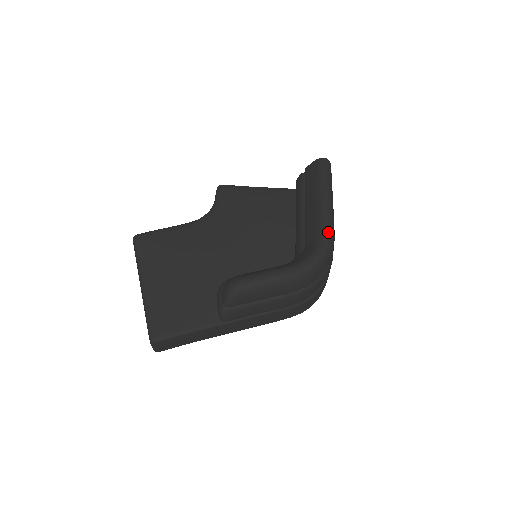
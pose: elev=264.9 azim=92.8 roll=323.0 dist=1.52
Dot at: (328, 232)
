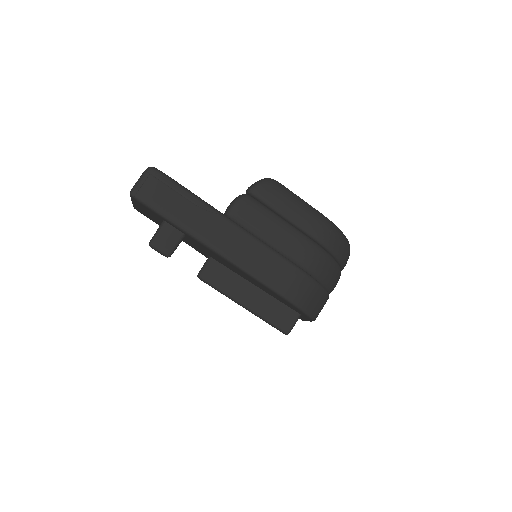
Dot at: occluded
